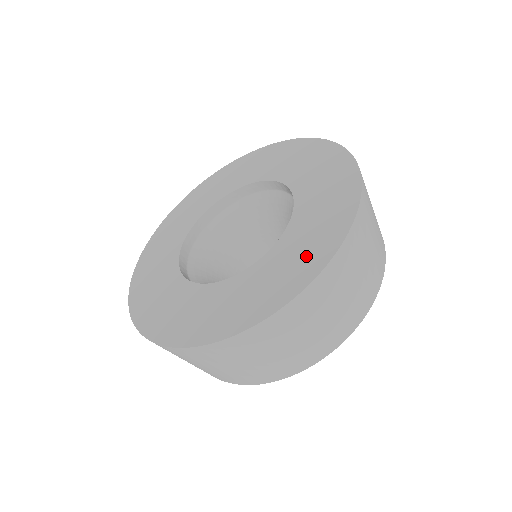
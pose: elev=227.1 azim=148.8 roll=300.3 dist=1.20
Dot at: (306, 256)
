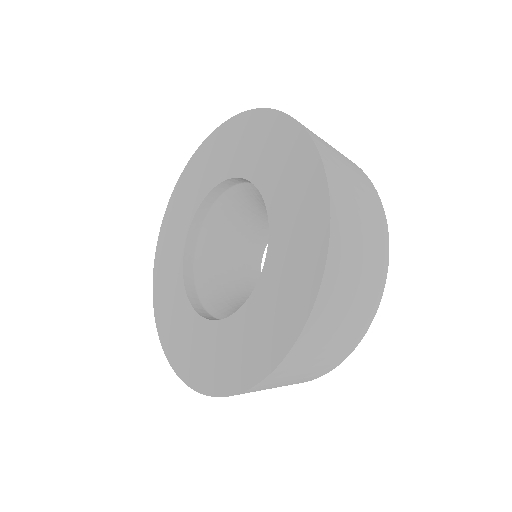
Dot at: (265, 339)
